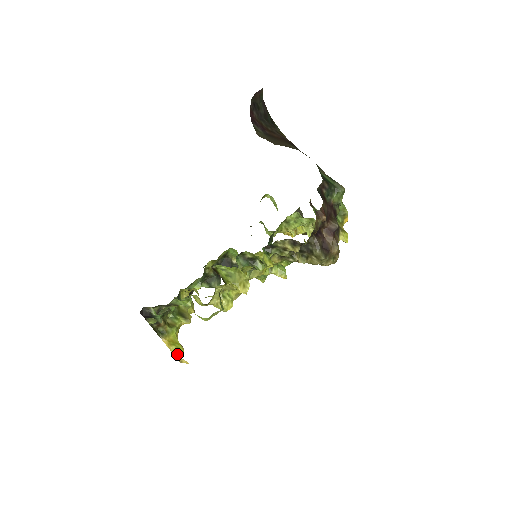
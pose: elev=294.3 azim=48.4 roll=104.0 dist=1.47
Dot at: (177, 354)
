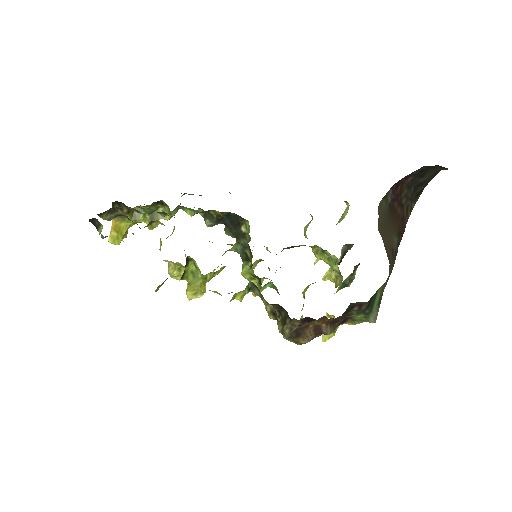
Dot at: (111, 242)
